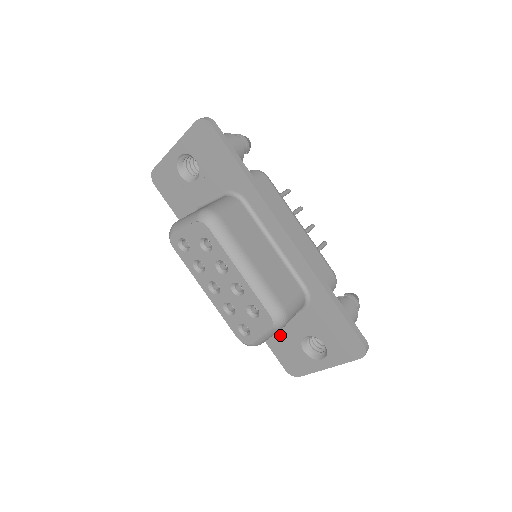
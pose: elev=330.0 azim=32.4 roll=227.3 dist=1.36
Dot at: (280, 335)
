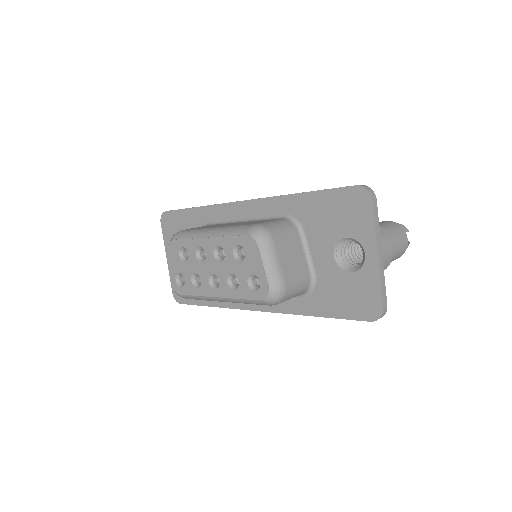
Dot at: (326, 289)
